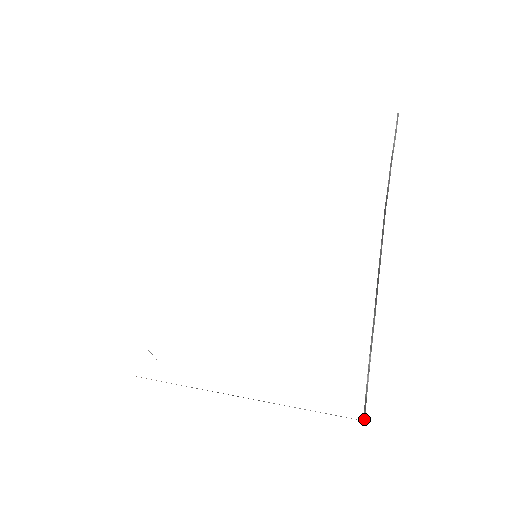
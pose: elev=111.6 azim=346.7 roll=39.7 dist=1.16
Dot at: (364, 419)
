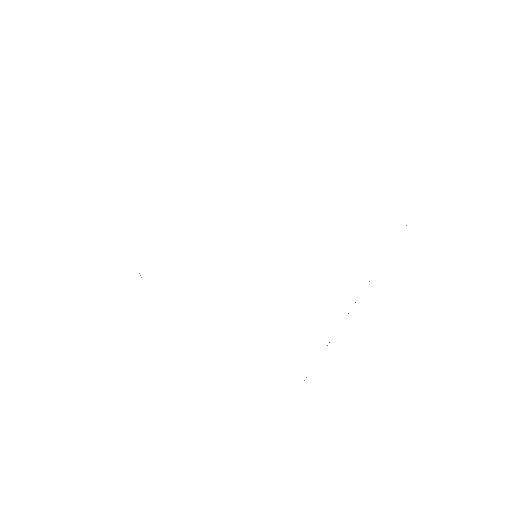
Dot at: occluded
